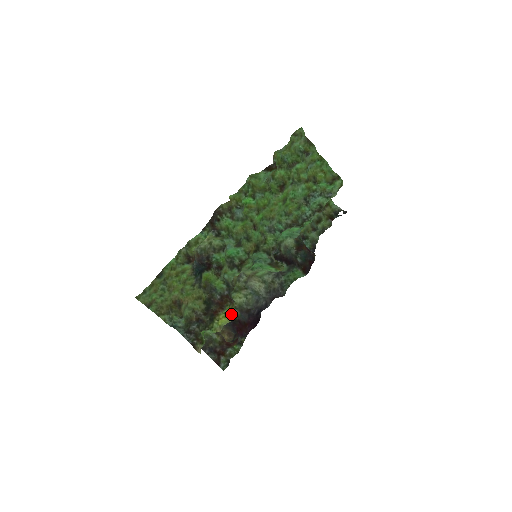
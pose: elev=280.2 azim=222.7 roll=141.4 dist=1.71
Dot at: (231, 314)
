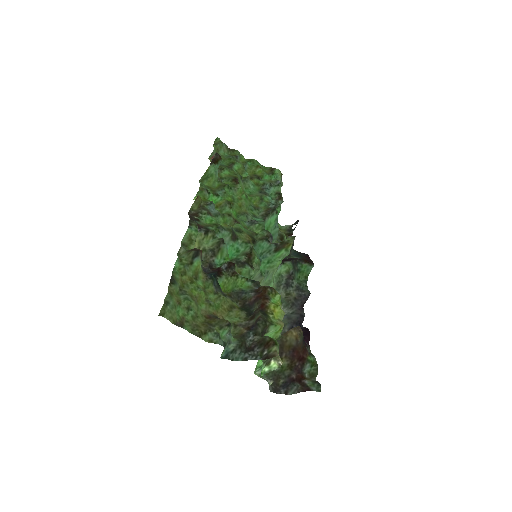
Dot at: (279, 305)
